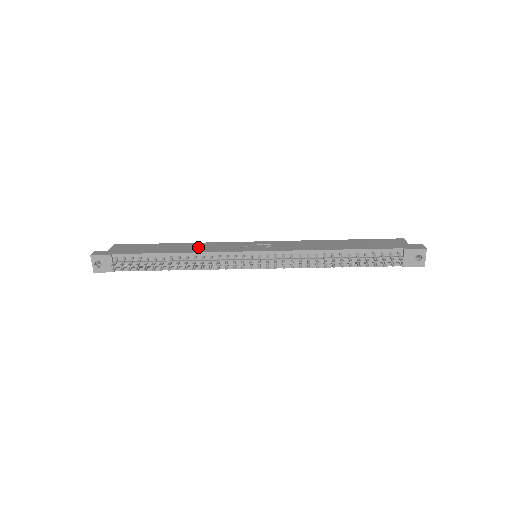
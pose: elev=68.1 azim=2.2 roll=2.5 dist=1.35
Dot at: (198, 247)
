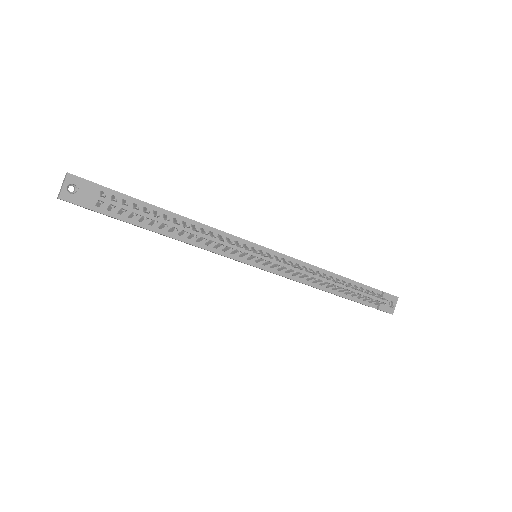
Dot at: occluded
